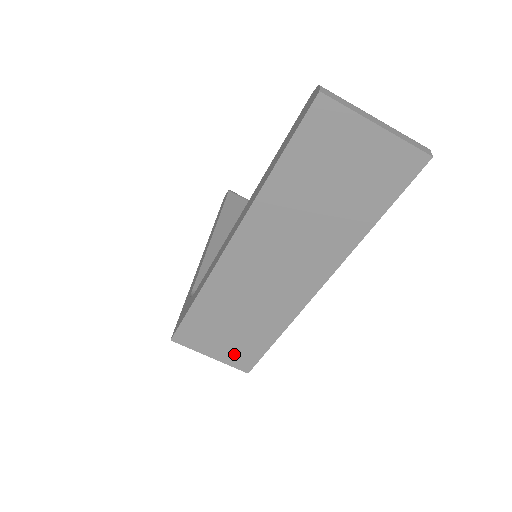
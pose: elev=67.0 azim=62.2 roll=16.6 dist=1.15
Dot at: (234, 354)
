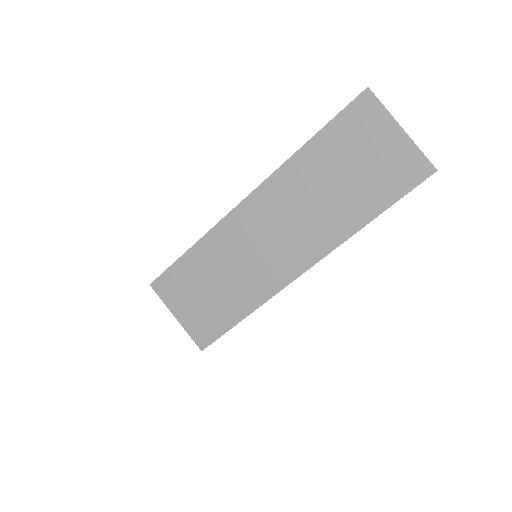
Dot at: (199, 322)
